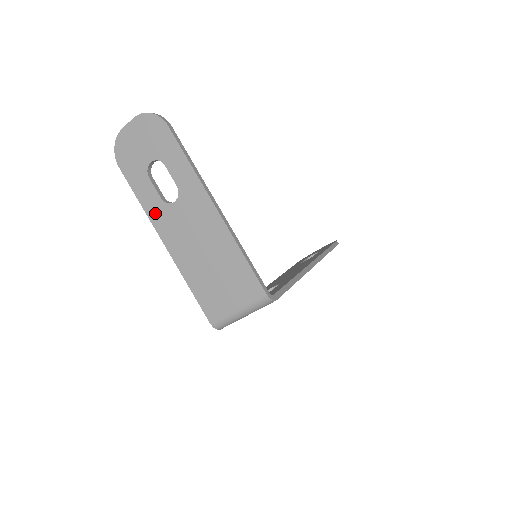
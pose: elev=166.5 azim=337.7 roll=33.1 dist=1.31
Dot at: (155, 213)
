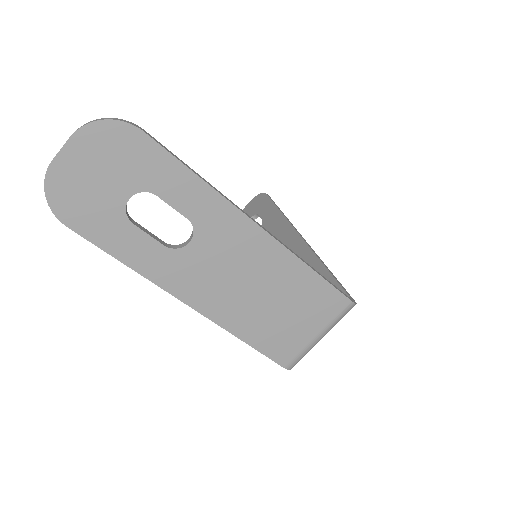
Dot at: (160, 270)
